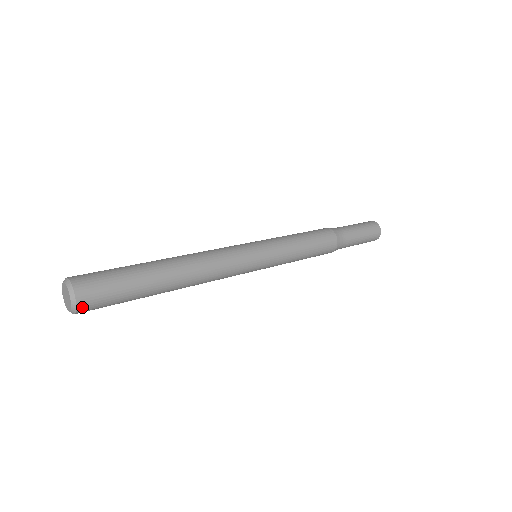
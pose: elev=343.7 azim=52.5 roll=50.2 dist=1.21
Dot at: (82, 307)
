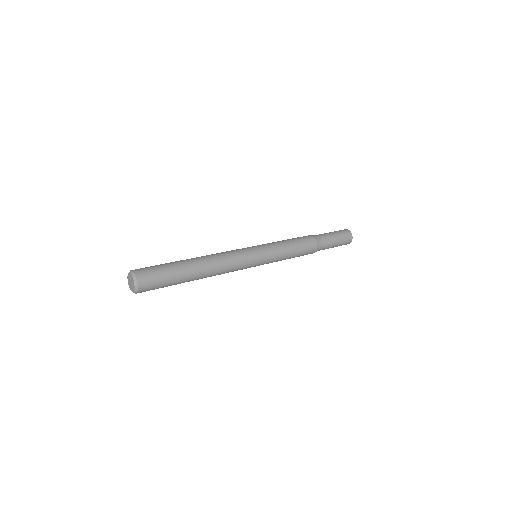
Dot at: (141, 280)
